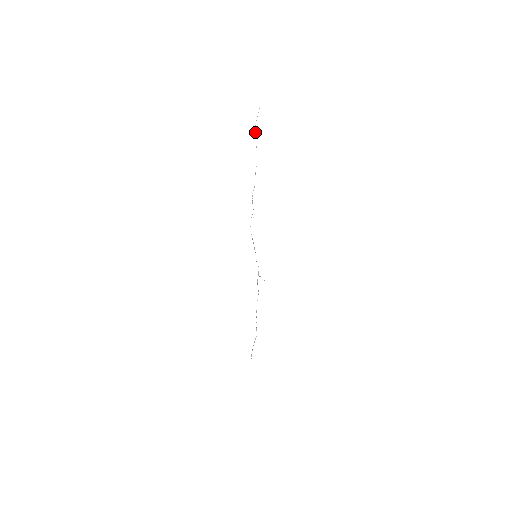
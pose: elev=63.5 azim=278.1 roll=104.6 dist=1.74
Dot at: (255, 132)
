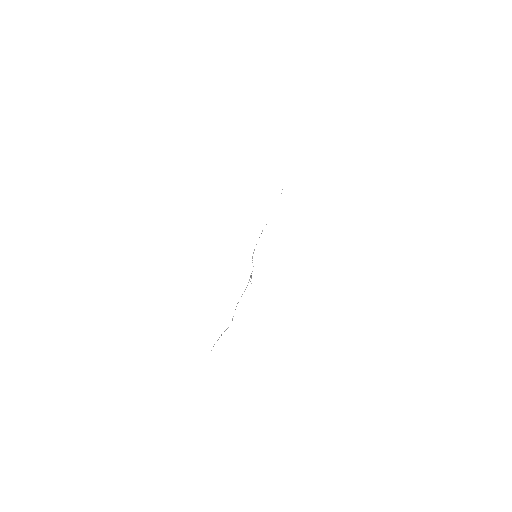
Dot at: occluded
